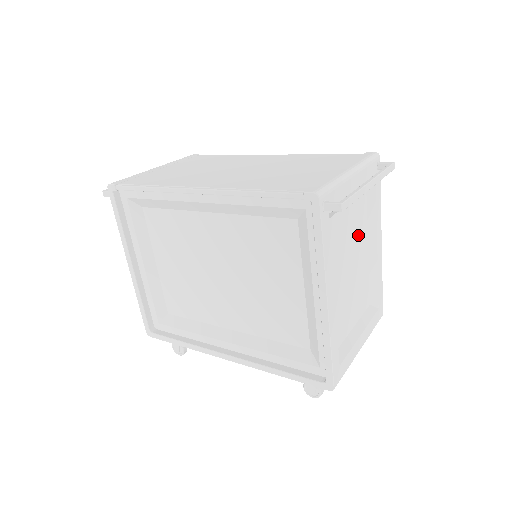
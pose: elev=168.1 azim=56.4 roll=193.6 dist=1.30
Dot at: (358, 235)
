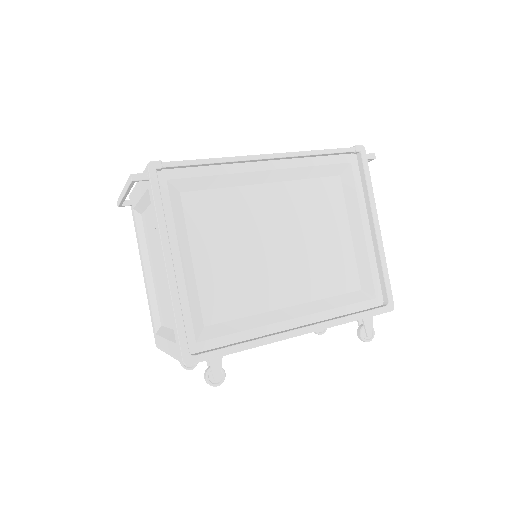
Dot at: occluded
